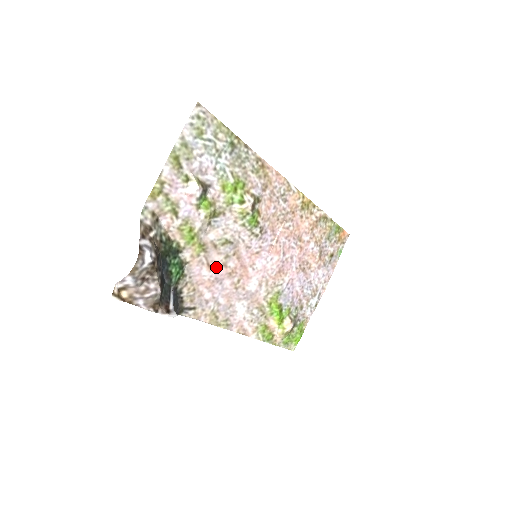
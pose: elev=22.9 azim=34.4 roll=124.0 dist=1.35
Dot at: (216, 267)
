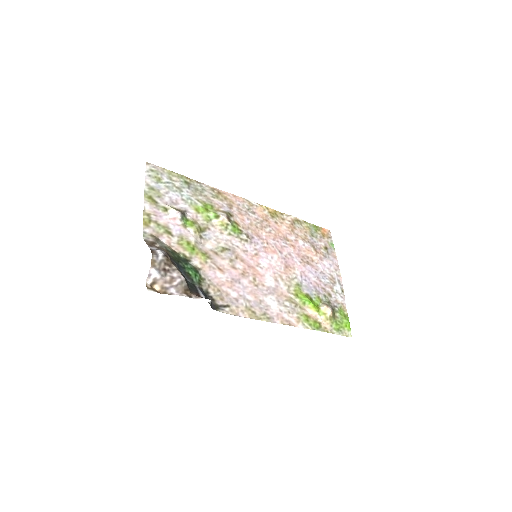
Dot at: (227, 270)
